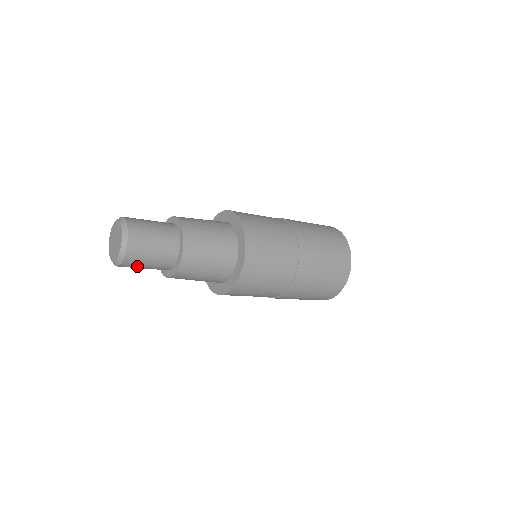
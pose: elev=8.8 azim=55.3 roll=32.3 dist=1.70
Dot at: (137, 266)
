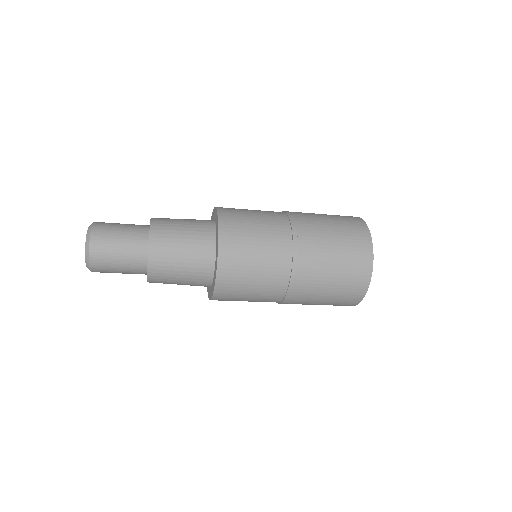
Dot at: occluded
